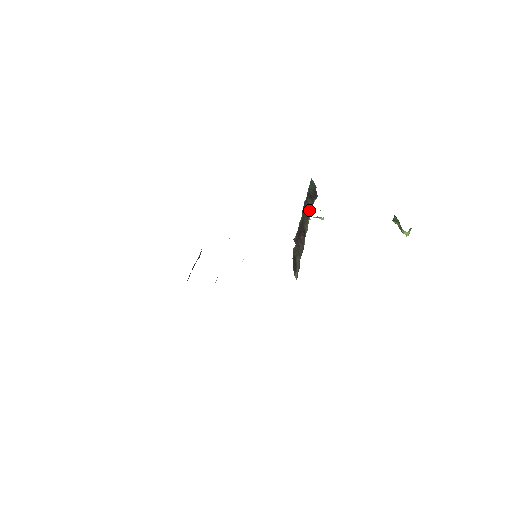
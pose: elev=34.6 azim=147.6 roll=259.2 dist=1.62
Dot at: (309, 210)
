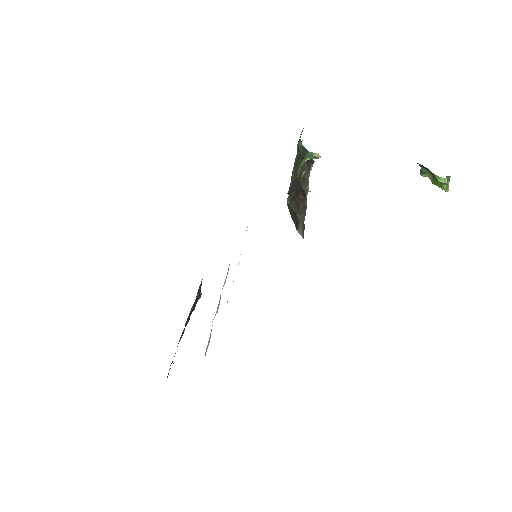
Dot at: (305, 173)
